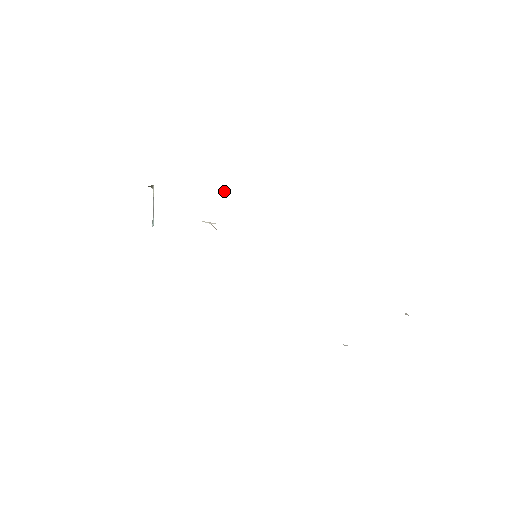
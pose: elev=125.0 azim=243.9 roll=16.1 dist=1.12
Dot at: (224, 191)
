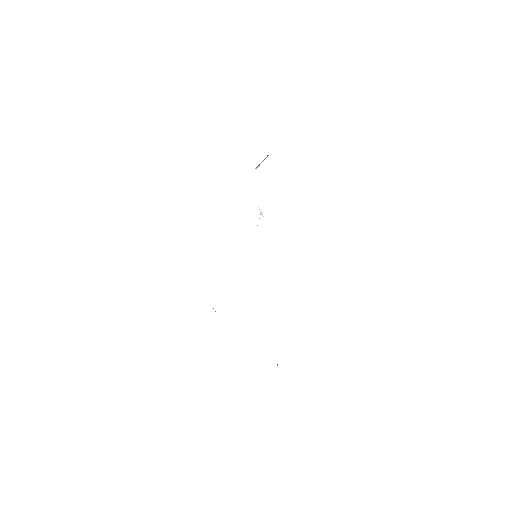
Dot at: occluded
